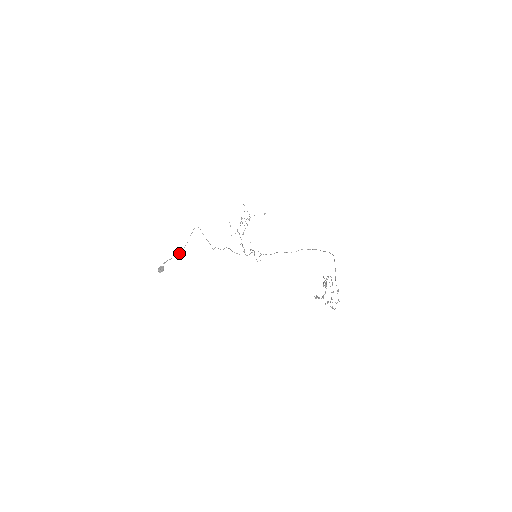
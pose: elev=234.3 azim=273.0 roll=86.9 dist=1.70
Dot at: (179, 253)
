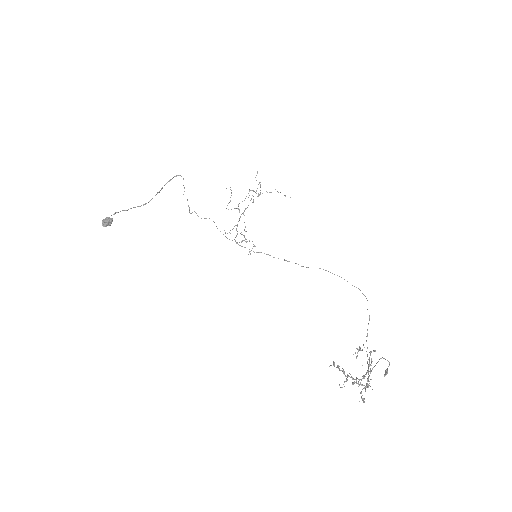
Dot at: (141, 205)
